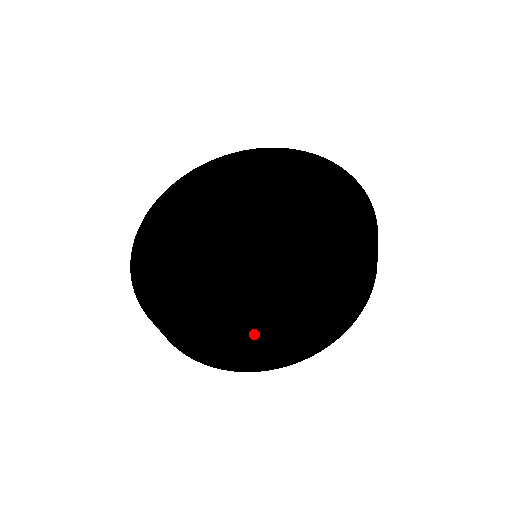
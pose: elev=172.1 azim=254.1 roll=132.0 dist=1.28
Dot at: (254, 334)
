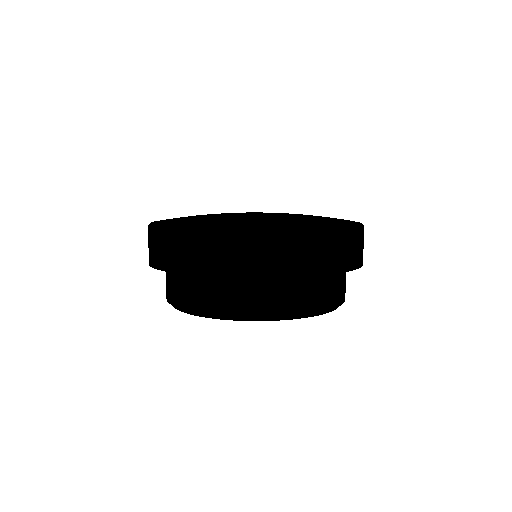
Dot at: (288, 223)
